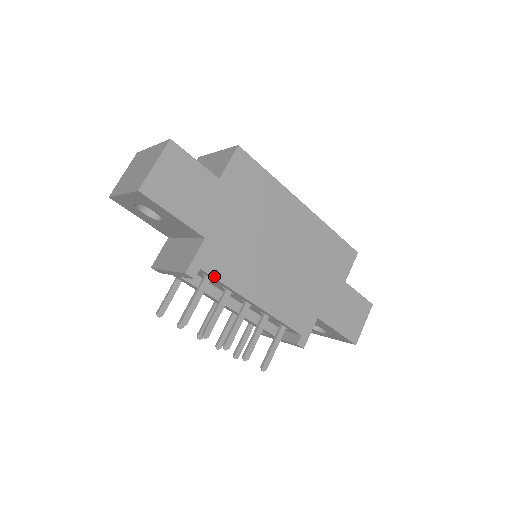
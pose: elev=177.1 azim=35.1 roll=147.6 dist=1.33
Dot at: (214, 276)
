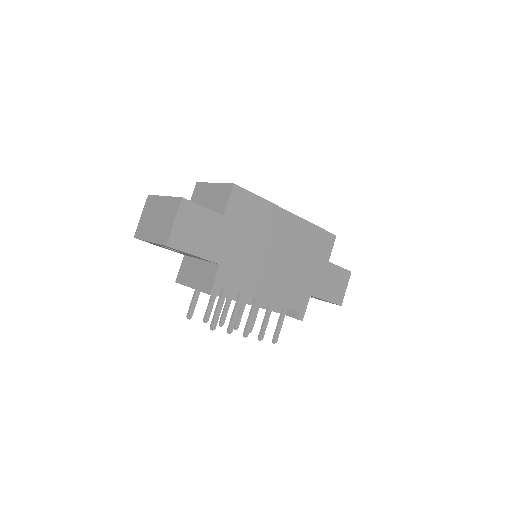
Dot at: (230, 290)
